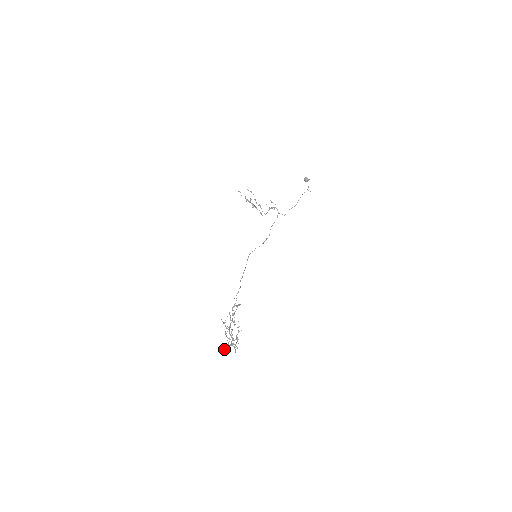
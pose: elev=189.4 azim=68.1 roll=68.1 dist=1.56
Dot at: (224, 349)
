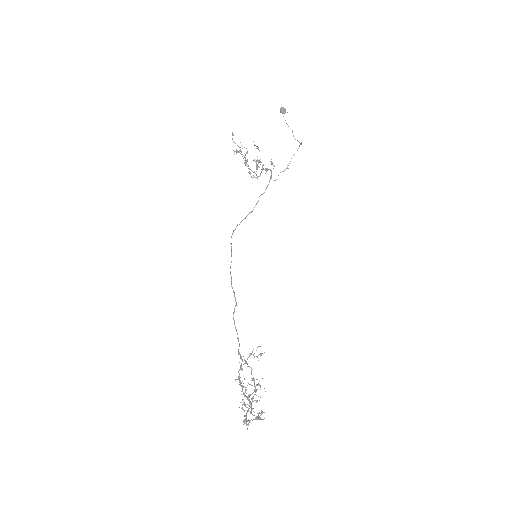
Dot at: occluded
